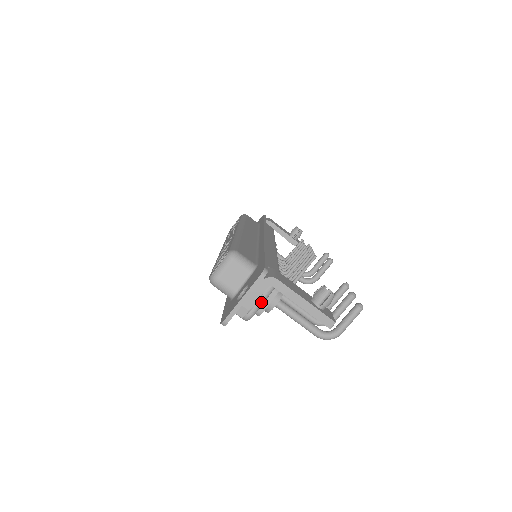
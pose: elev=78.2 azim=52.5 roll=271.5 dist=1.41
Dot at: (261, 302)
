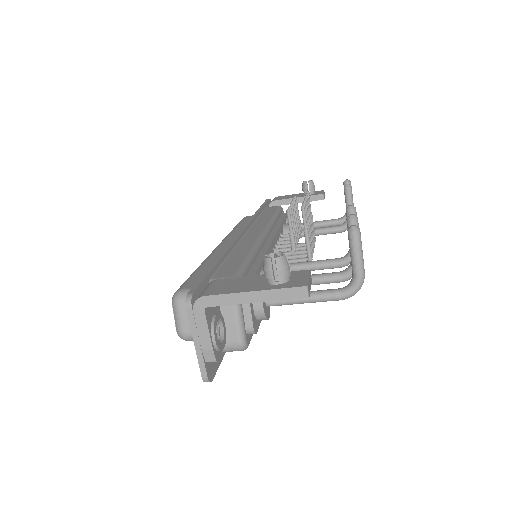
Dot at: (238, 321)
